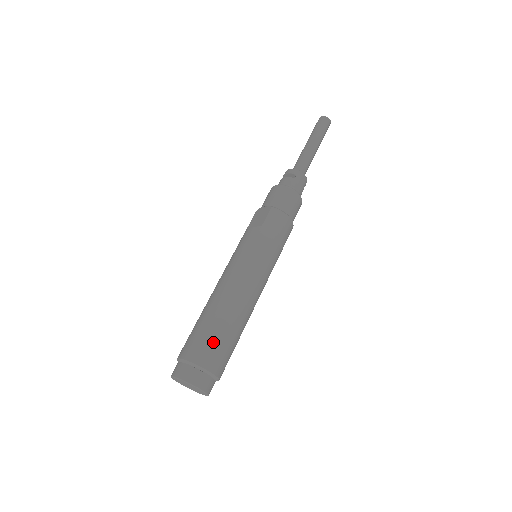
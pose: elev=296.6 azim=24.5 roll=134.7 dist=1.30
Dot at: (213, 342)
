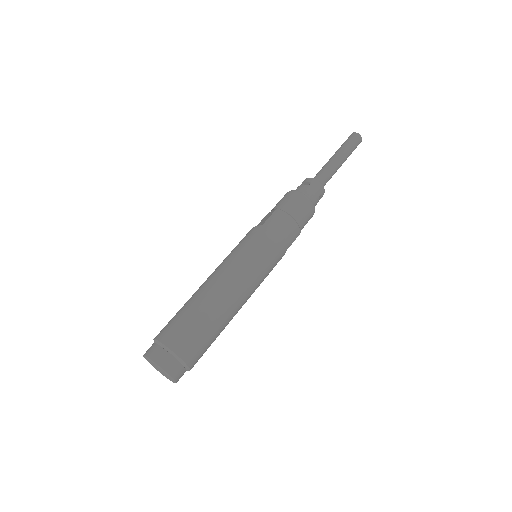
Dot at: (186, 326)
